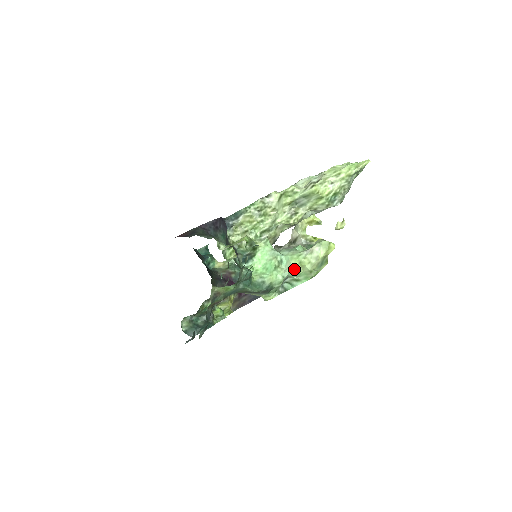
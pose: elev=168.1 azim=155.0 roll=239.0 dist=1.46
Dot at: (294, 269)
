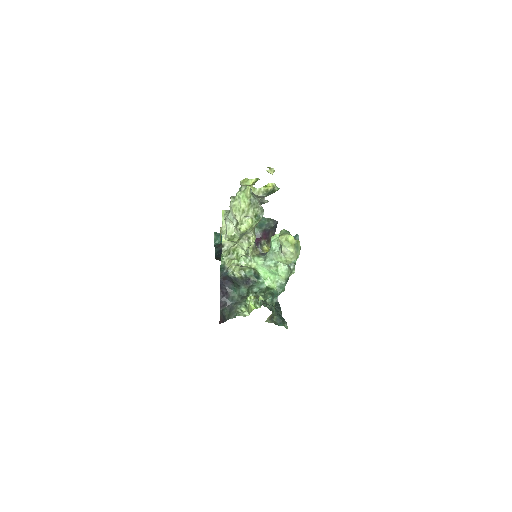
Dot at: (287, 264)
